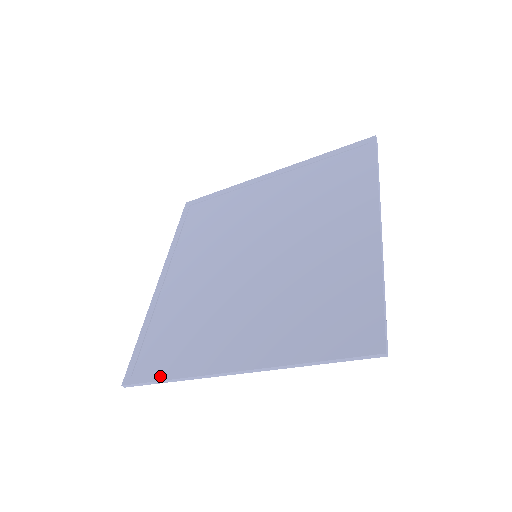
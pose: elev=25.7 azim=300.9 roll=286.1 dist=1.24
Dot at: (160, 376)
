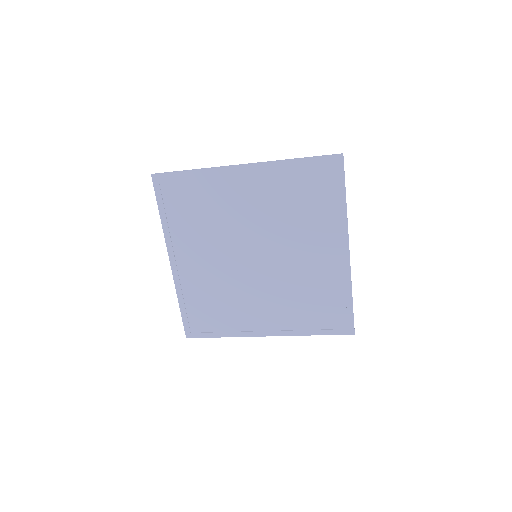
Dot at: (215, 335)
